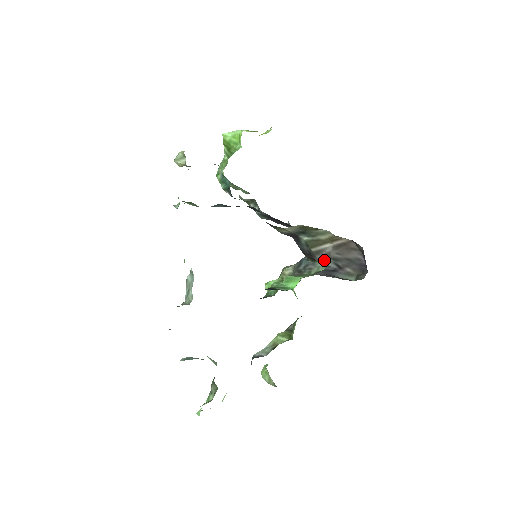
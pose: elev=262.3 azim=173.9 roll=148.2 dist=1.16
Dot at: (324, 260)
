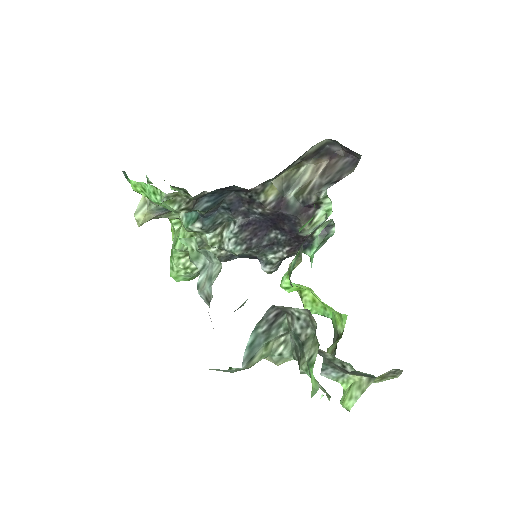
Dot at: (320, 190)
